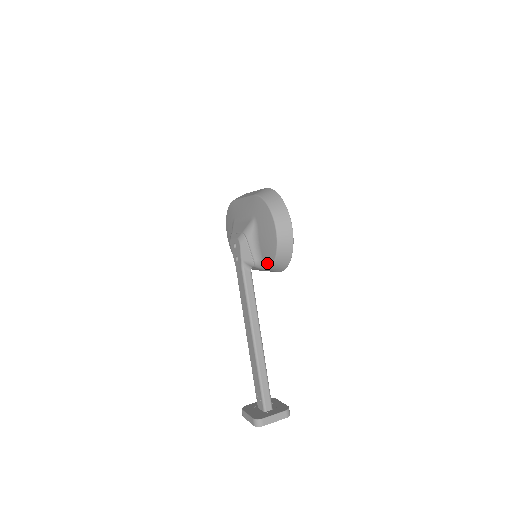
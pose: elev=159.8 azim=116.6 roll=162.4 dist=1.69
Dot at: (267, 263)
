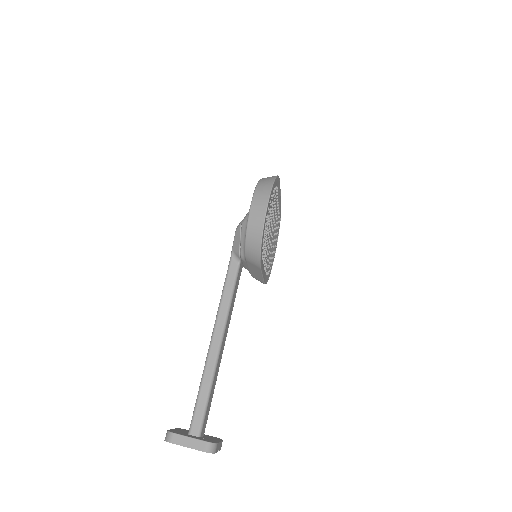
Dot at: occluded
